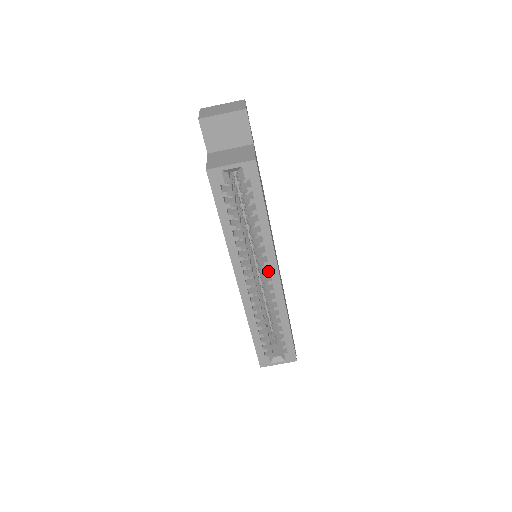
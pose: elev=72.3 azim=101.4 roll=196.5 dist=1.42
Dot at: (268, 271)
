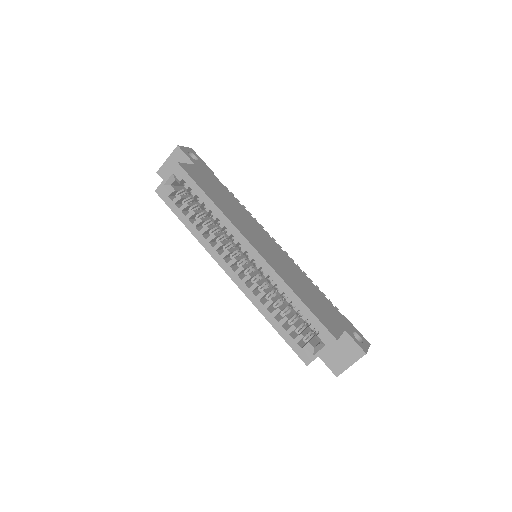
Dot at: (242, 248)
